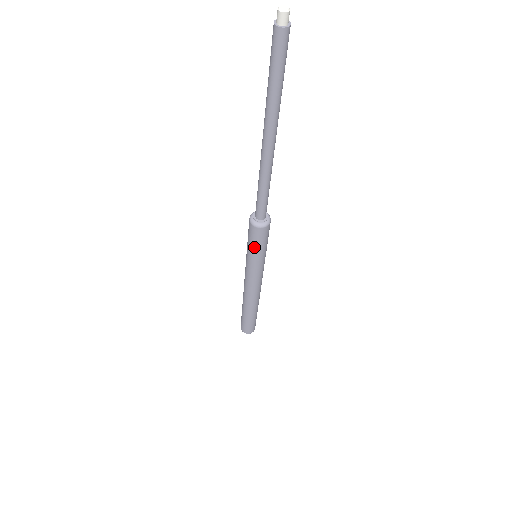
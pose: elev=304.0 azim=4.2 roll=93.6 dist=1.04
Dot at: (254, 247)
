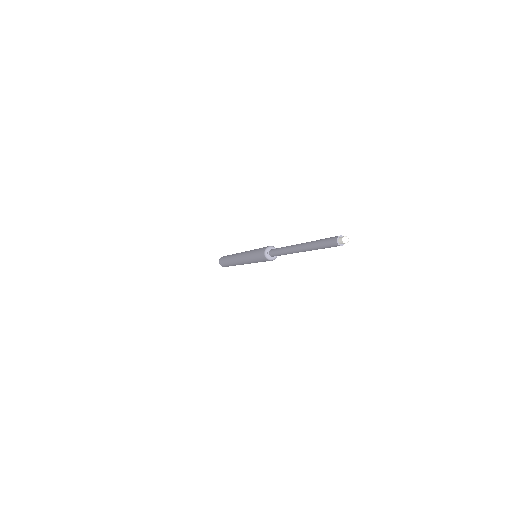
Dot at: (257, 258)
